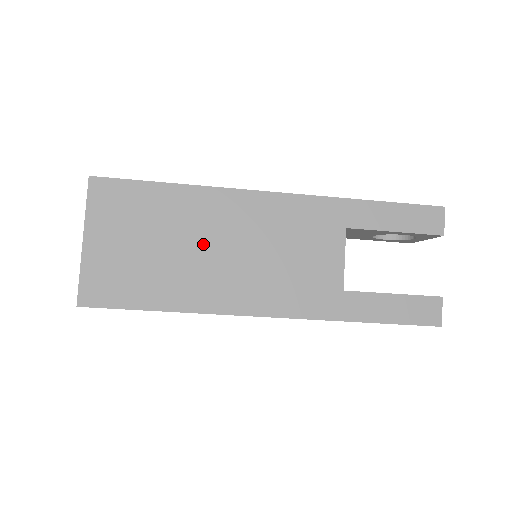
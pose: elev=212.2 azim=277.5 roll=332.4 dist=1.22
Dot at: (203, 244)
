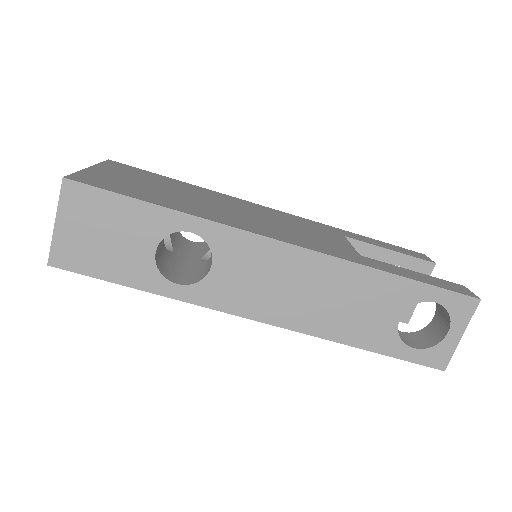
Dot at: (210, 202)
